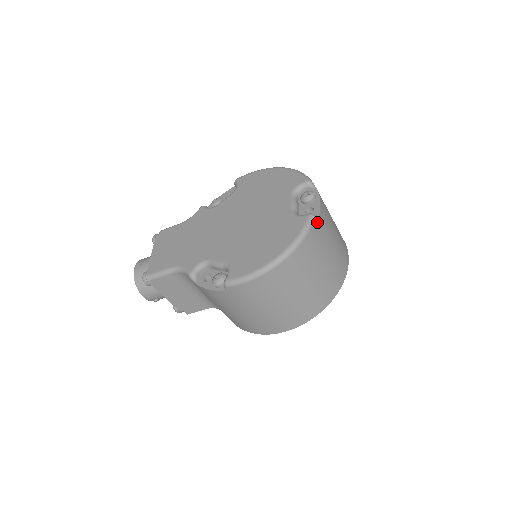
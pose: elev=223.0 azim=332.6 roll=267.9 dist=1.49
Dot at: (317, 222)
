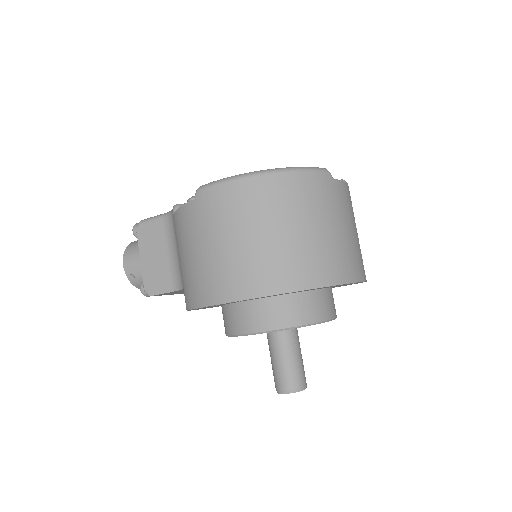
Dot at: (329, 178)
